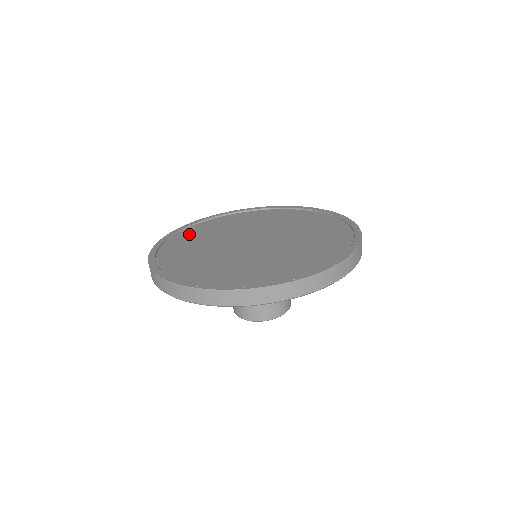
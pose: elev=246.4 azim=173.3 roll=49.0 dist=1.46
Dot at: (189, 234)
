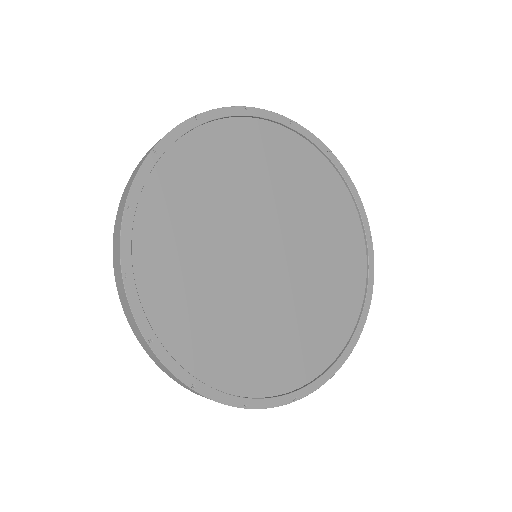
Dot at: (255, 139)
